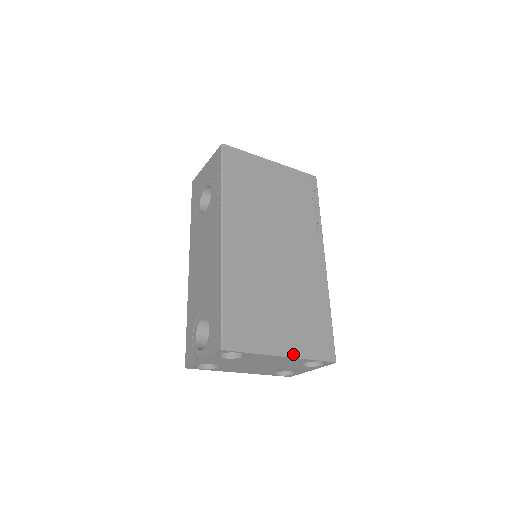
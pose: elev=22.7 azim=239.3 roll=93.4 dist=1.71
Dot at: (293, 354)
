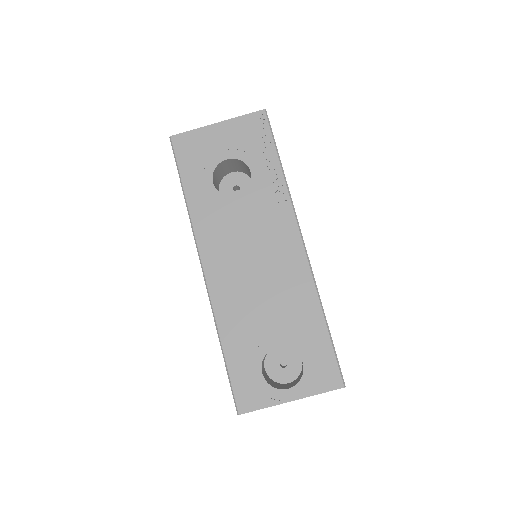
Dot at: occluded
